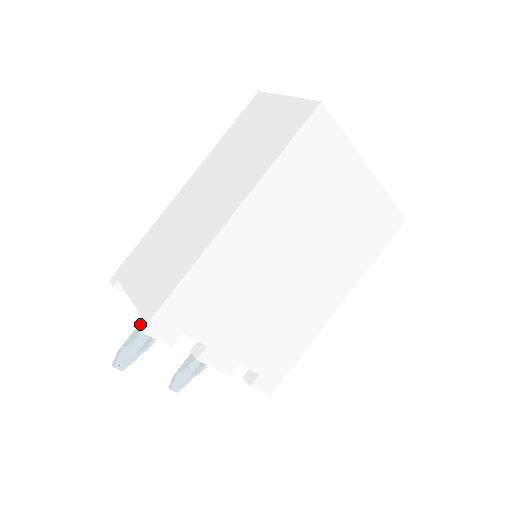
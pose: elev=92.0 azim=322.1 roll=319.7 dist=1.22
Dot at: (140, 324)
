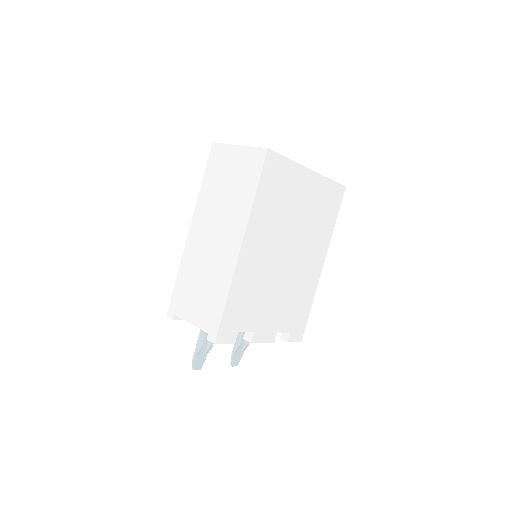
Dot at: (211, 339)
